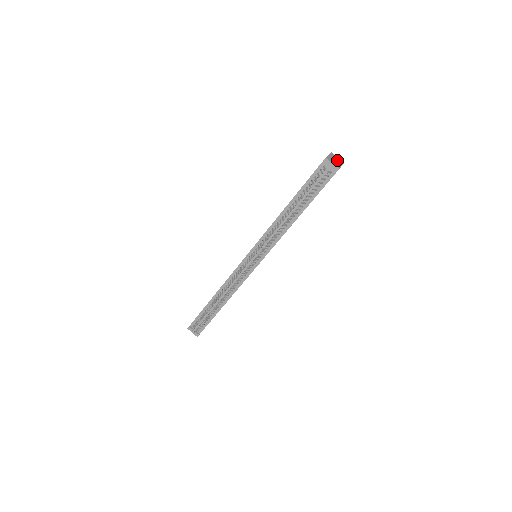
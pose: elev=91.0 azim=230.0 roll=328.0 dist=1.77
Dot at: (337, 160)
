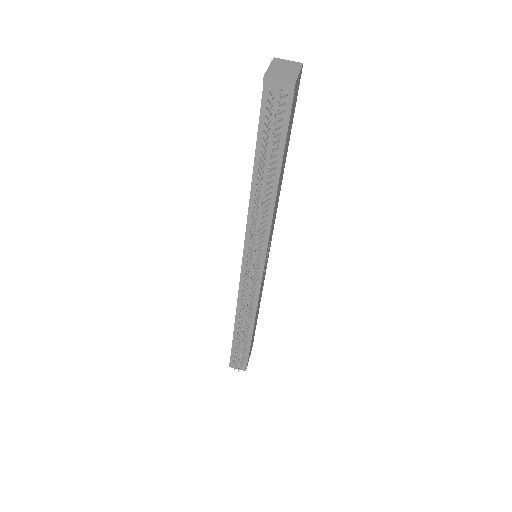
Dot at: (288, 67)
